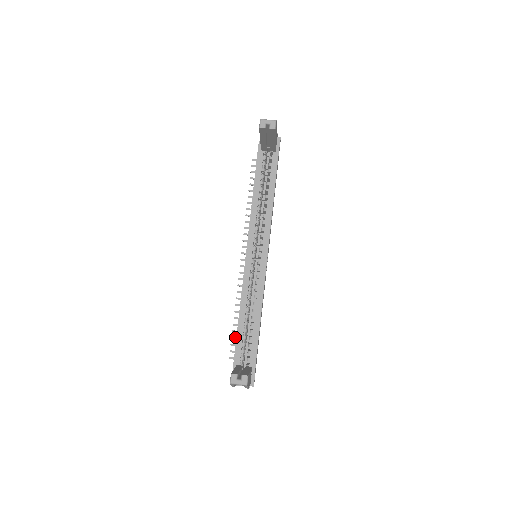
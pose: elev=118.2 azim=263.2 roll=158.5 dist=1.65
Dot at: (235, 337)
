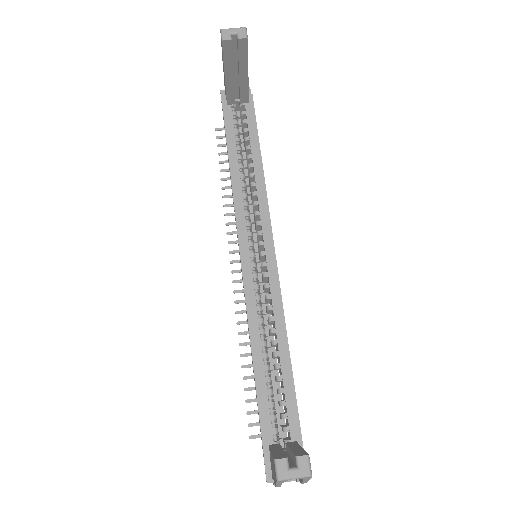
Dot at: occluded
